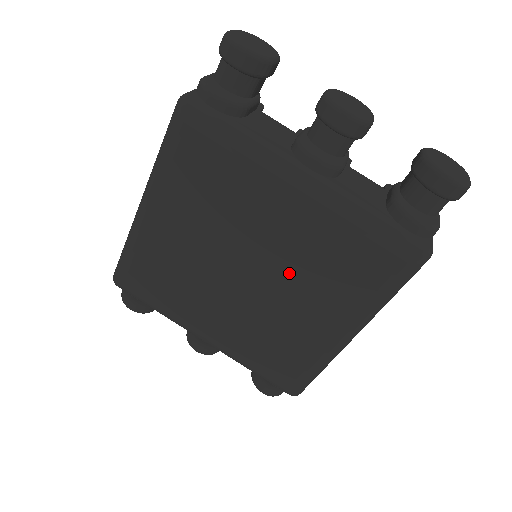
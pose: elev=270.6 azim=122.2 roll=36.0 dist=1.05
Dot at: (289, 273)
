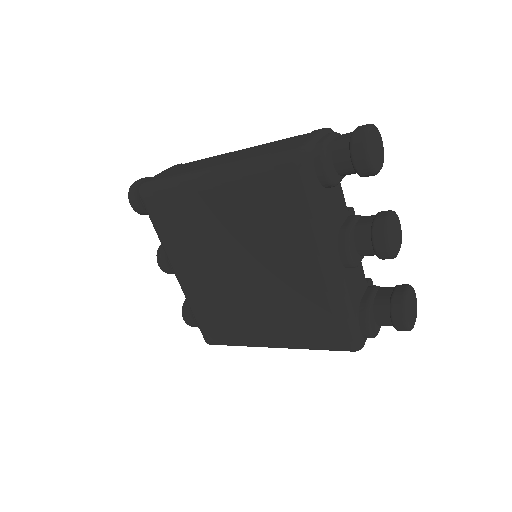
Dot at: (272, 295)
